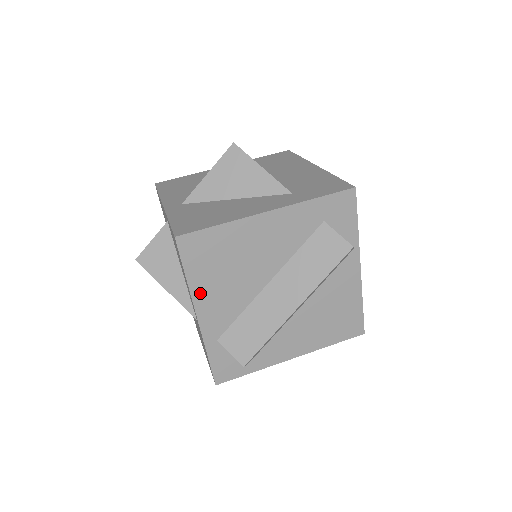
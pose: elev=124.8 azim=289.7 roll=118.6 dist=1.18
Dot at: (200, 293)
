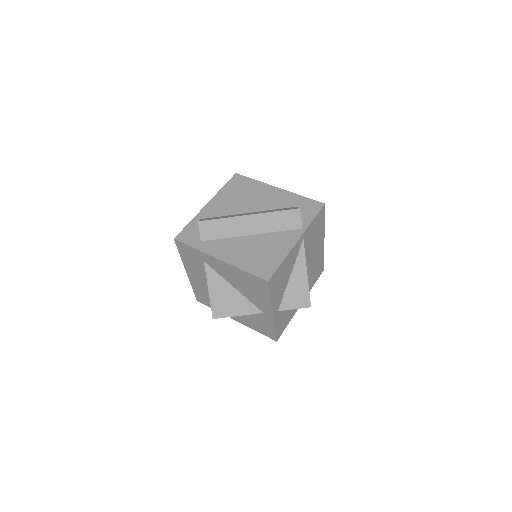
Dot at: (220, 196)
